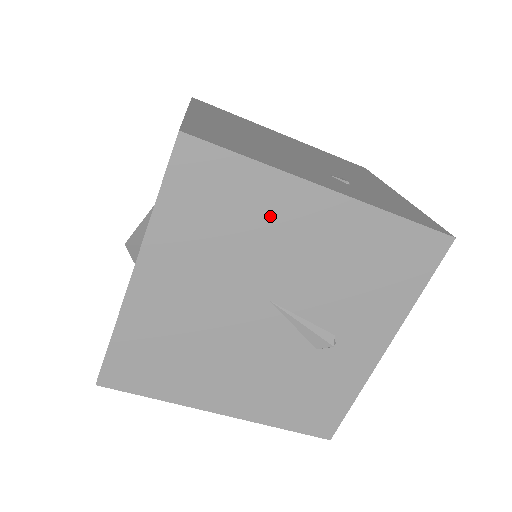
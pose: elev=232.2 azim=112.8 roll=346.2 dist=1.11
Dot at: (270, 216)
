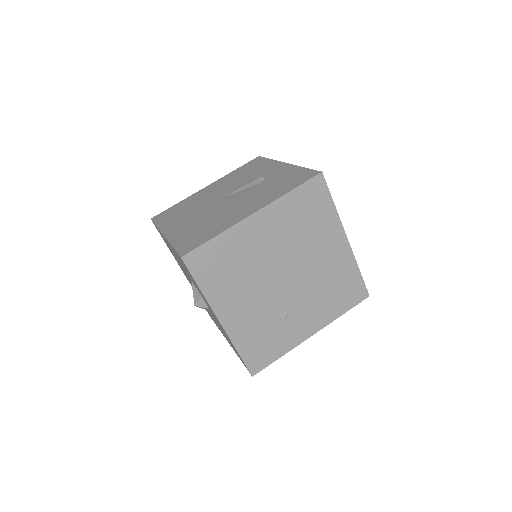
Dot at: (196, 199)
